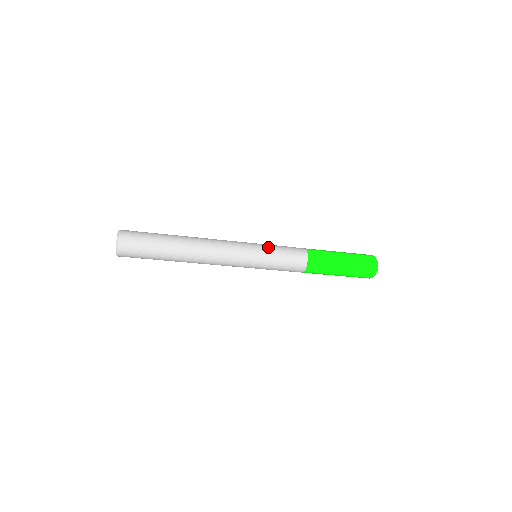
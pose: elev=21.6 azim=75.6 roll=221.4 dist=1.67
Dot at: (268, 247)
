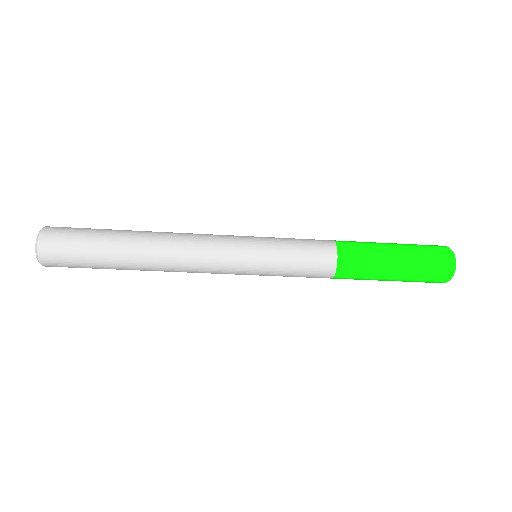
Dot at: (273, 257)
